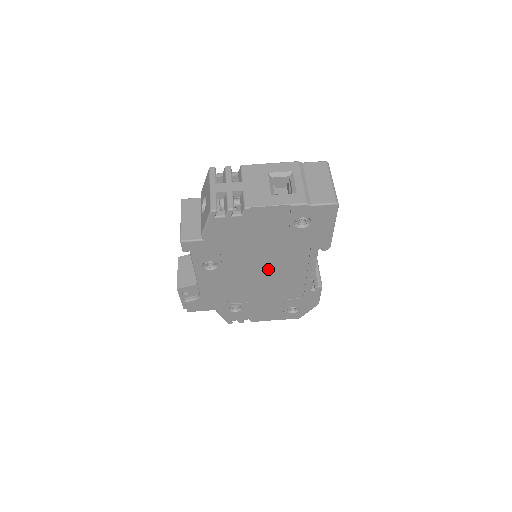
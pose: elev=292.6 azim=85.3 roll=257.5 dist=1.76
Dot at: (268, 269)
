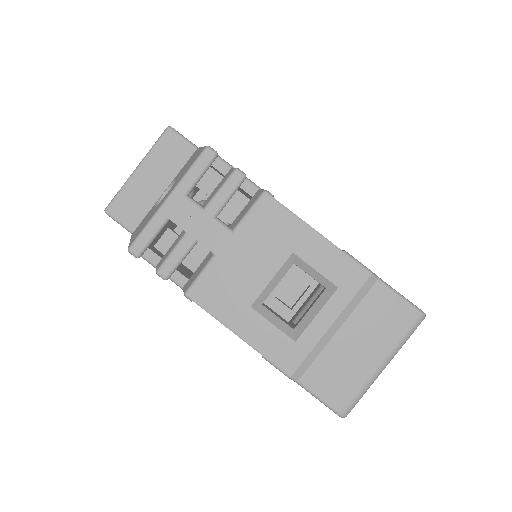
Dot at: occluded
